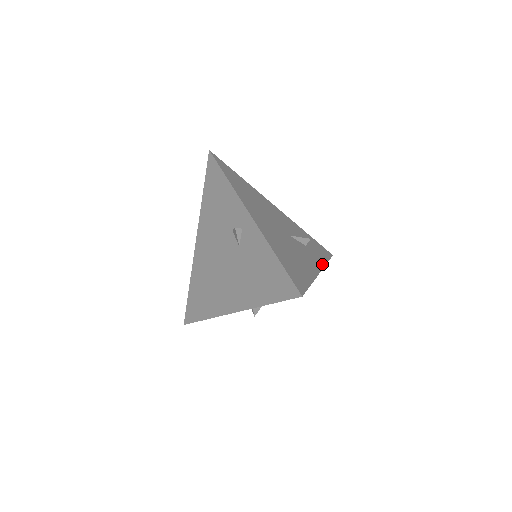
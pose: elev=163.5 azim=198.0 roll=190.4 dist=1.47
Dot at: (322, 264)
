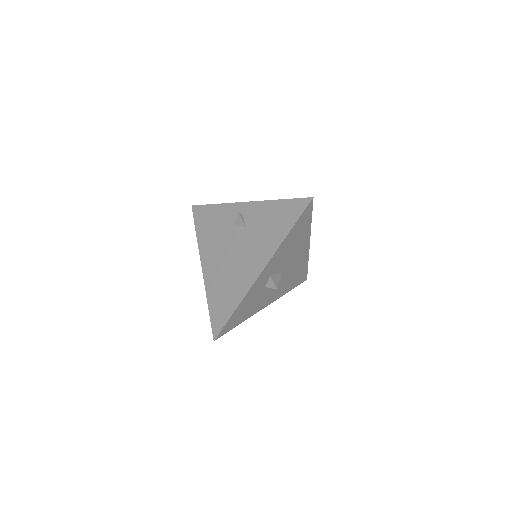
Dot at: occluded
